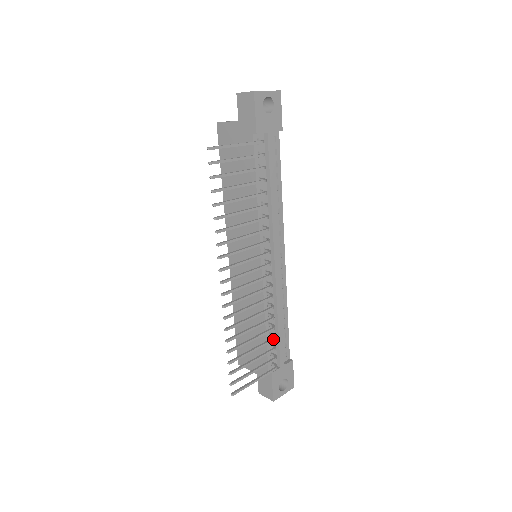
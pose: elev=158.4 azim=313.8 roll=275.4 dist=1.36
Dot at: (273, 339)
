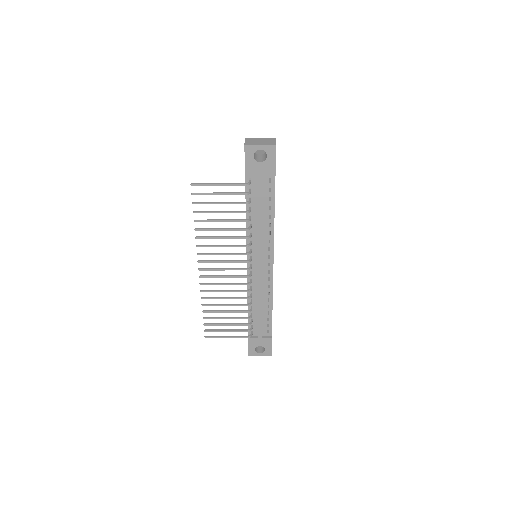
Dot at: (247, 318)
